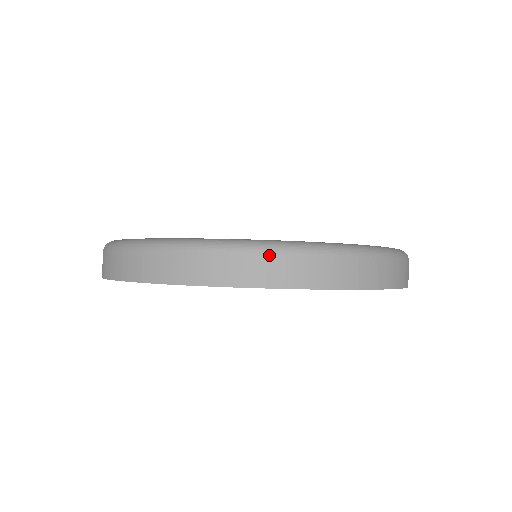
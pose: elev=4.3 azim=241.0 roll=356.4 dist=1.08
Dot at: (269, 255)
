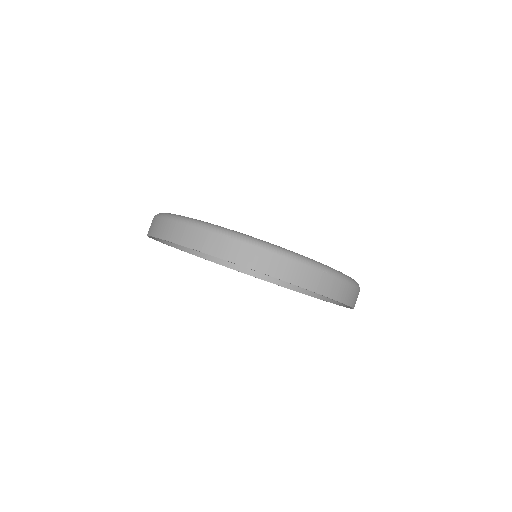
Dot at: (168, 221)
